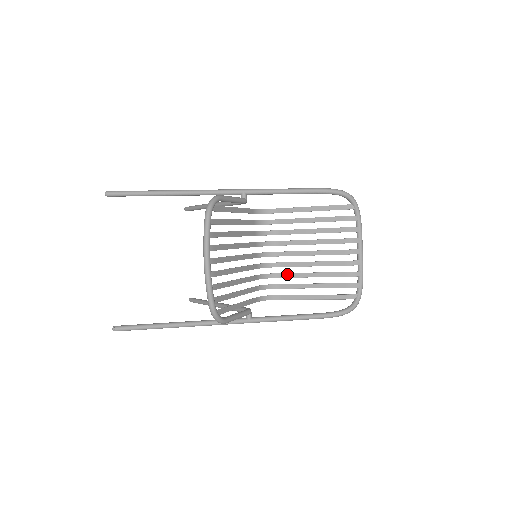
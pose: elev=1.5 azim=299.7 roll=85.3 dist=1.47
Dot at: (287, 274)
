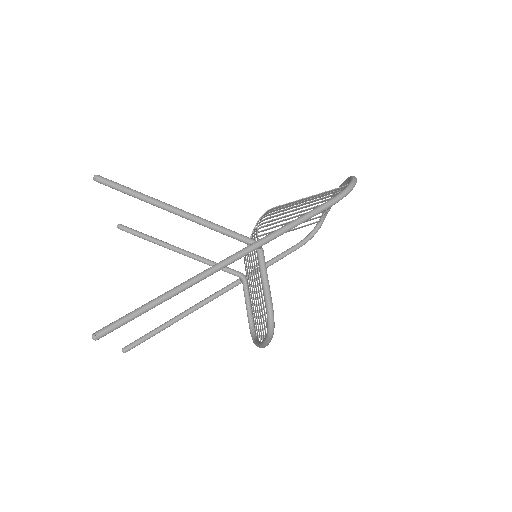
Dot at: (267, 229)
